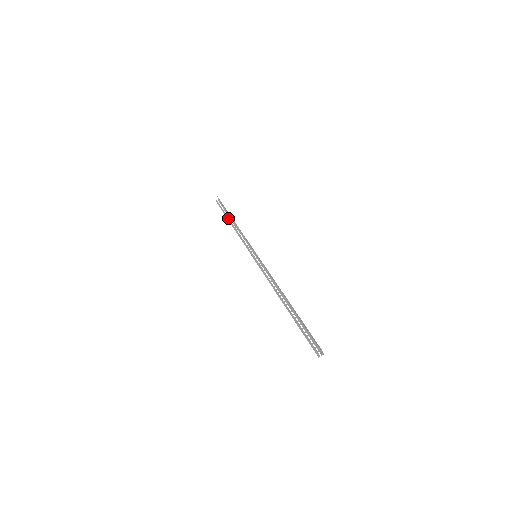
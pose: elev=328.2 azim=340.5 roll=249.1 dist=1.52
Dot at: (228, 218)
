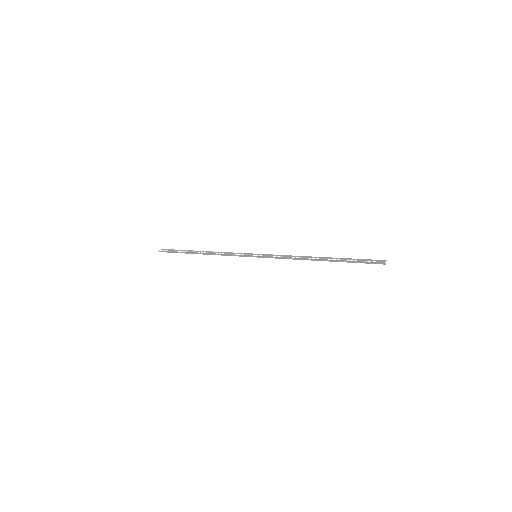
Dot at: (191, 252)
